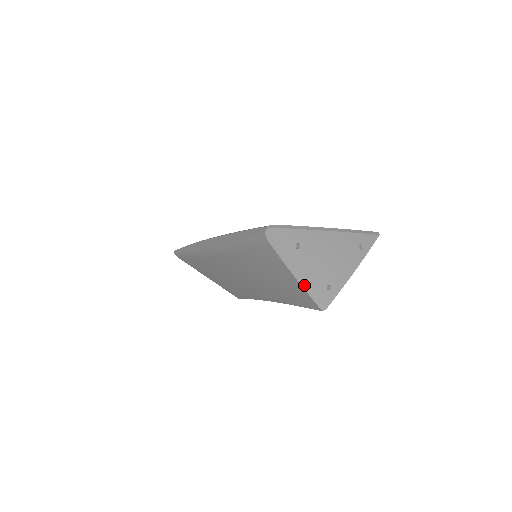
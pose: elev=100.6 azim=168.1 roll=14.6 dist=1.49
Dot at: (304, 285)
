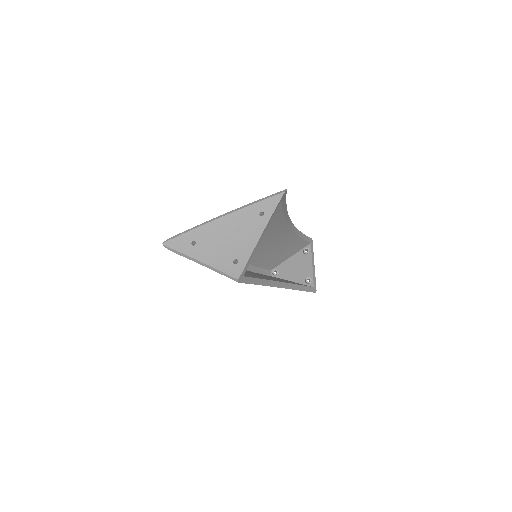
Dot at: (213, 269)
